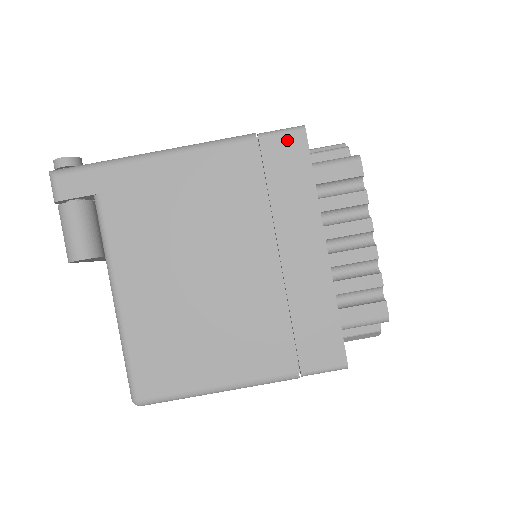
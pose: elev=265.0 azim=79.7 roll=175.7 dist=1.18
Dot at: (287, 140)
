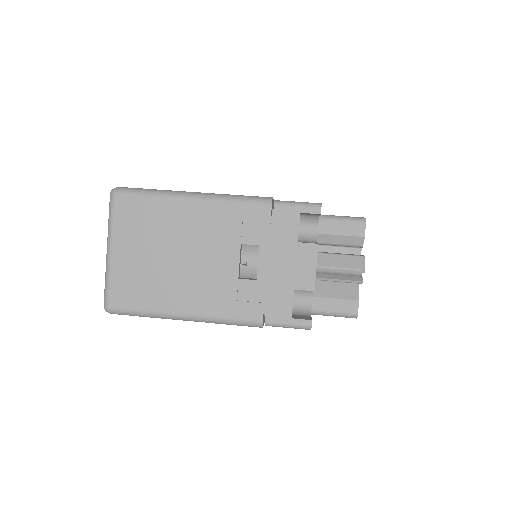
Dot at: occluded
